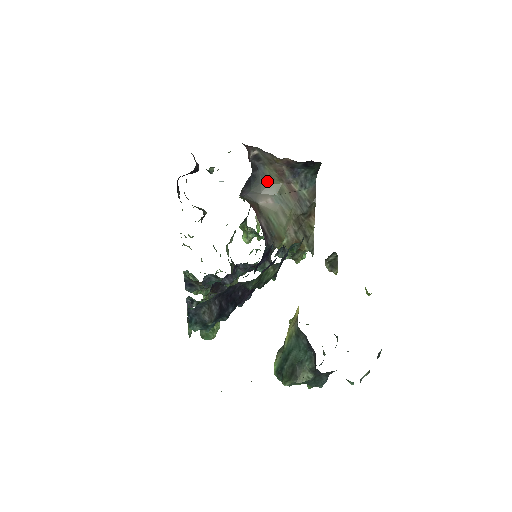
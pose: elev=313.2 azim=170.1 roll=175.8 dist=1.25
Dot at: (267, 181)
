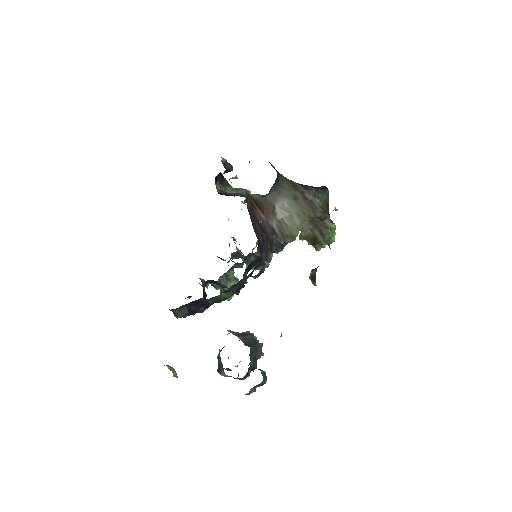
Dot at: (285, 187)
